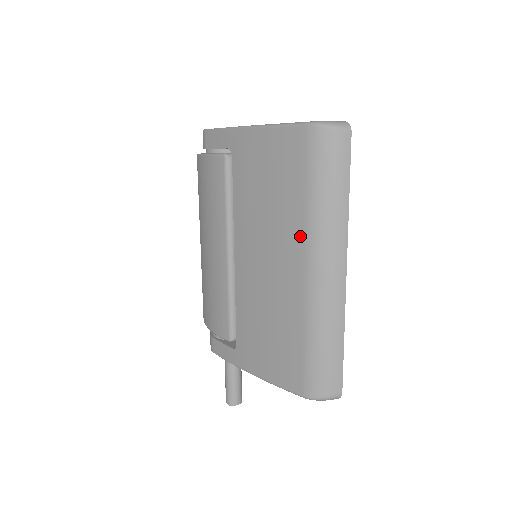
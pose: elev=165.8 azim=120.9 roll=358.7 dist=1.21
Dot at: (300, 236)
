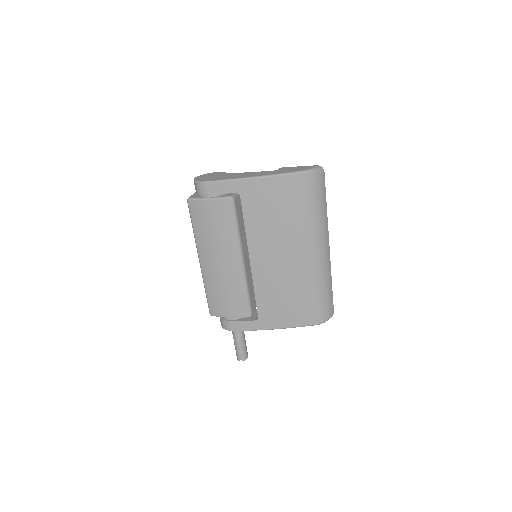
Dot at: (306, 236)
